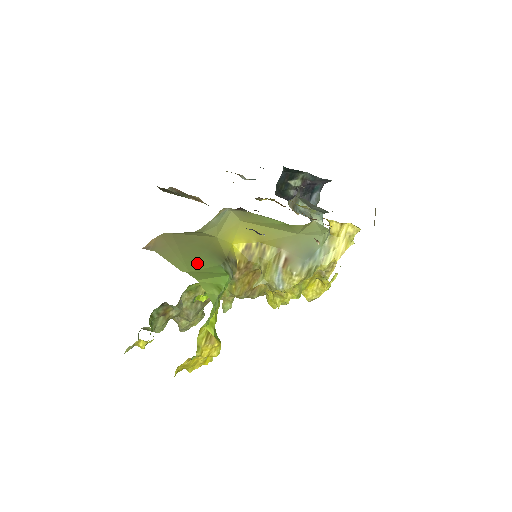
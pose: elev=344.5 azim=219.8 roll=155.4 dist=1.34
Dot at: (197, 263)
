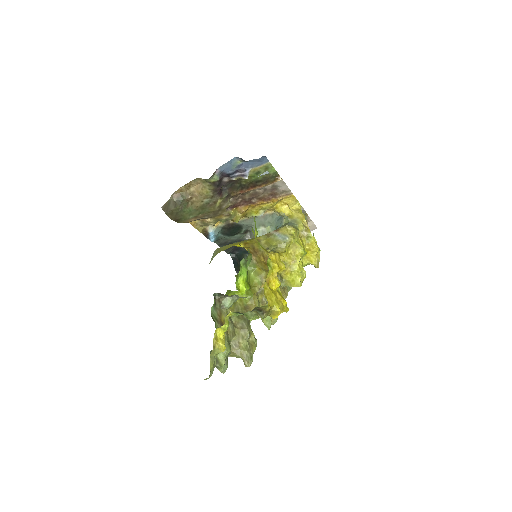
Dot at: occluded
